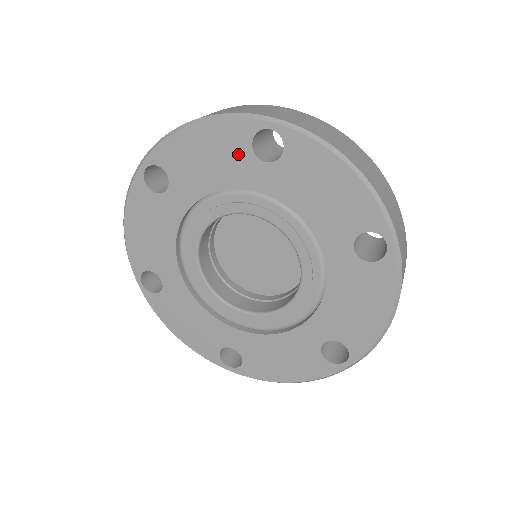
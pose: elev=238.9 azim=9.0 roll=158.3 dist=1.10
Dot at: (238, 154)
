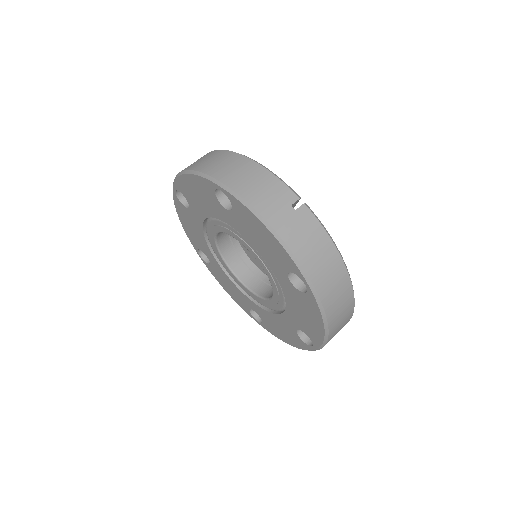
Dot at: (188, 214)
